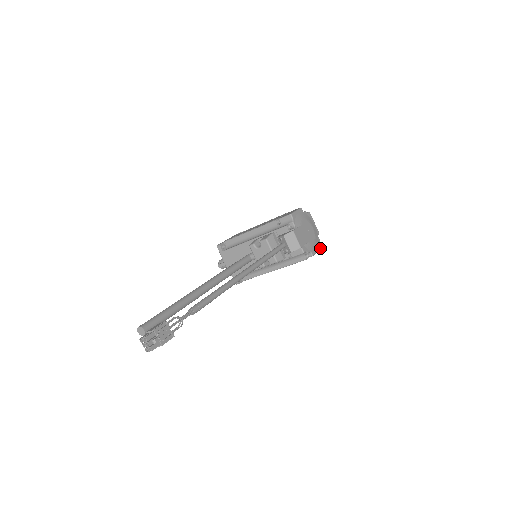
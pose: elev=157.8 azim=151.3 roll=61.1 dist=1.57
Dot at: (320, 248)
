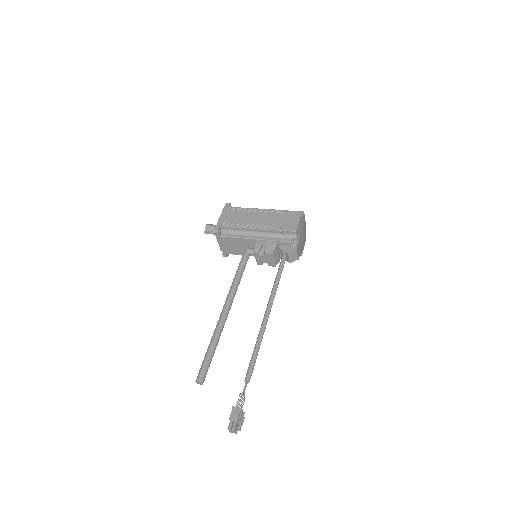
Dot at: occluded
